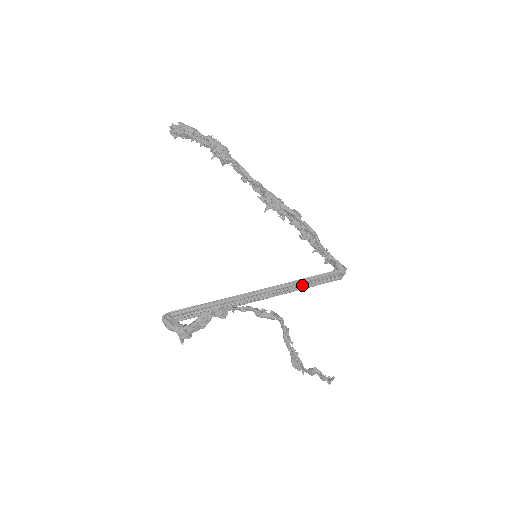
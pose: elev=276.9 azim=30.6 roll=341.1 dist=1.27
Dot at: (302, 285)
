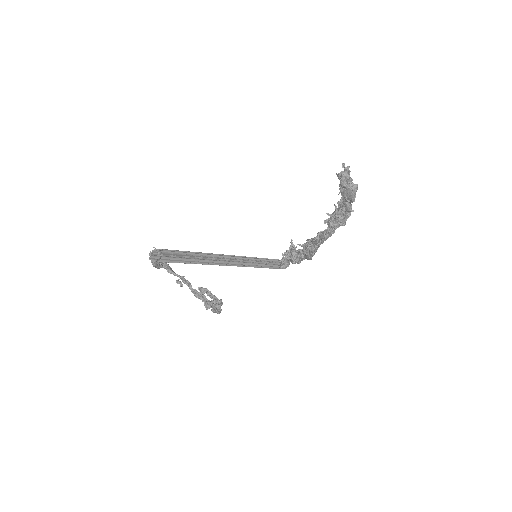
Dot at: (256, 264)
